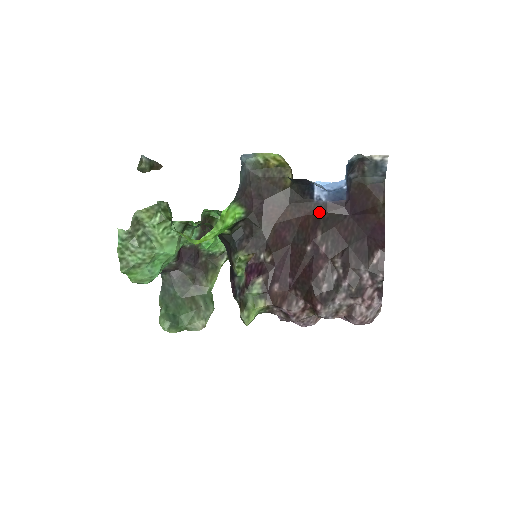
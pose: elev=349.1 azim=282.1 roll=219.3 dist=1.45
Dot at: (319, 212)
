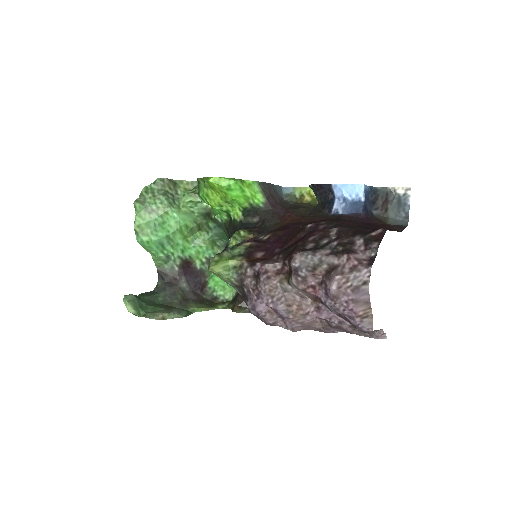
Dot at: (332, 218)
